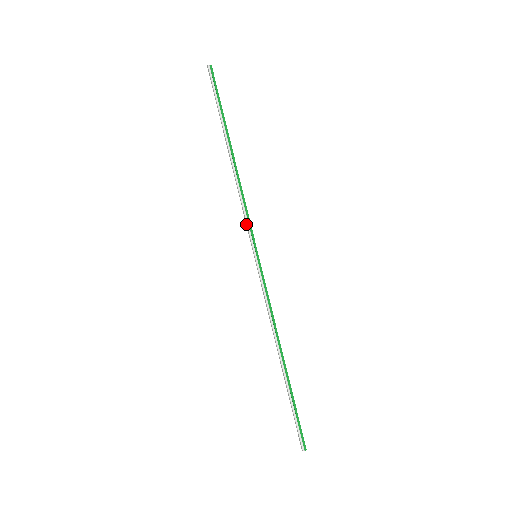
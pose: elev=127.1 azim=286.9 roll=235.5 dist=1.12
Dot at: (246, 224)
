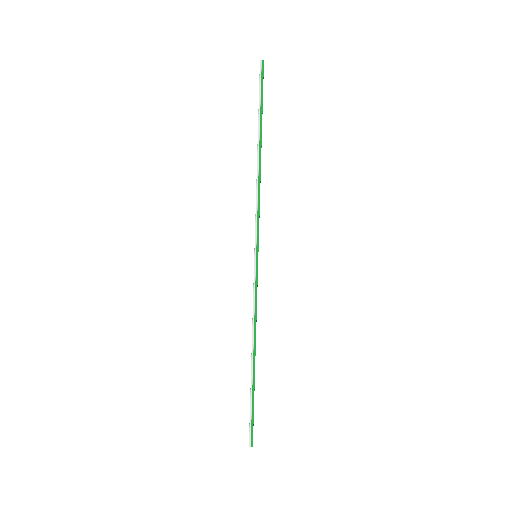
Dot at: (255, 223)
